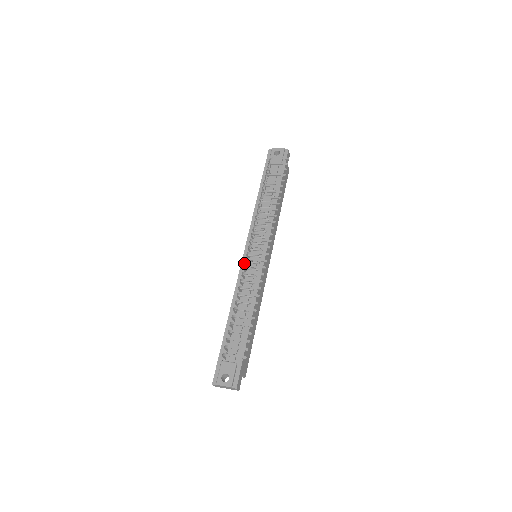
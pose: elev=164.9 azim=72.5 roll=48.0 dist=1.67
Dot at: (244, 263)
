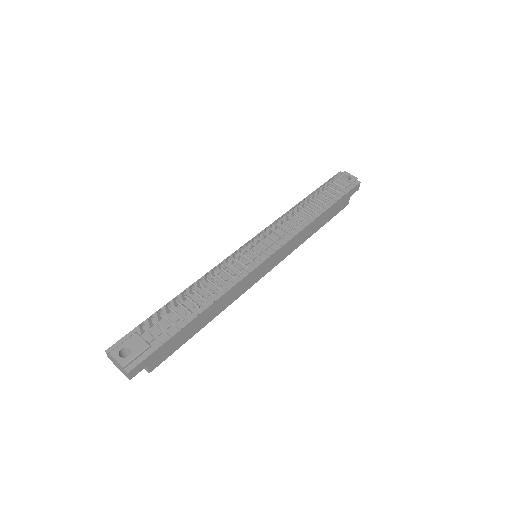
Dot at: occluded
